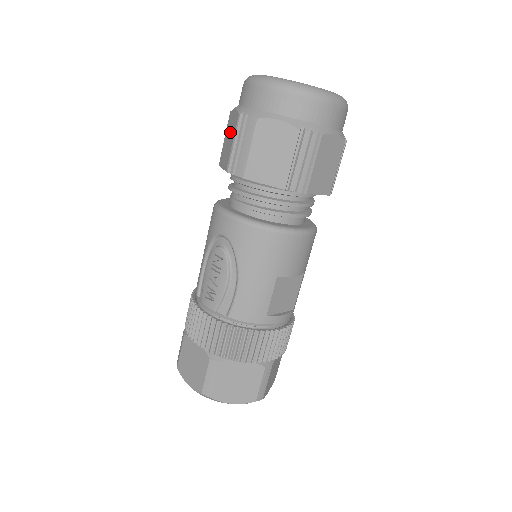
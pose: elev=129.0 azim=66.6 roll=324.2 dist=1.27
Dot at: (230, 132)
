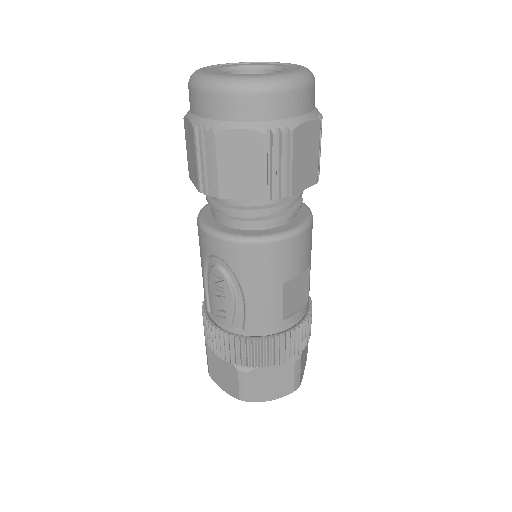
Dot at: (190, 145)
